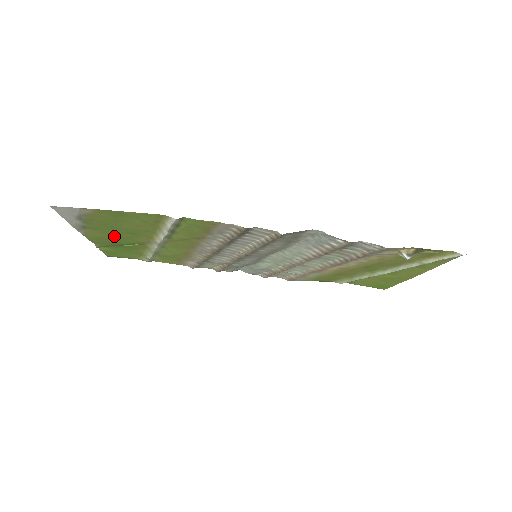
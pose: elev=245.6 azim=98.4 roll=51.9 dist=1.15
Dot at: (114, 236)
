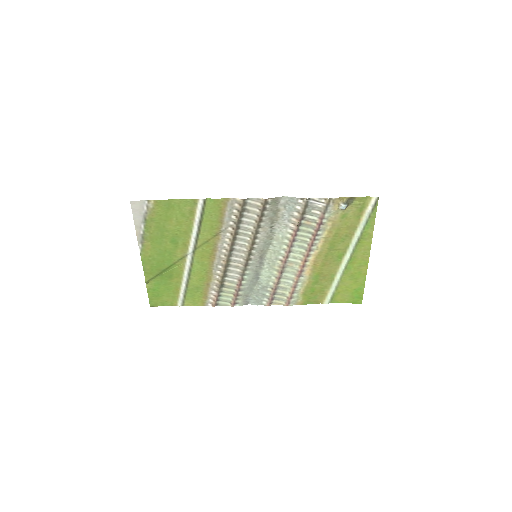
Dot at: (161, 252)
